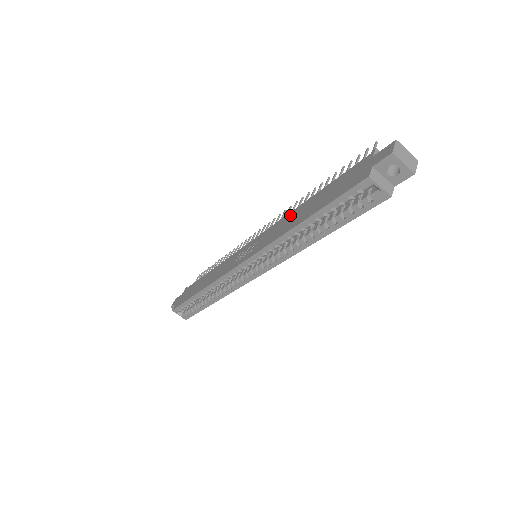
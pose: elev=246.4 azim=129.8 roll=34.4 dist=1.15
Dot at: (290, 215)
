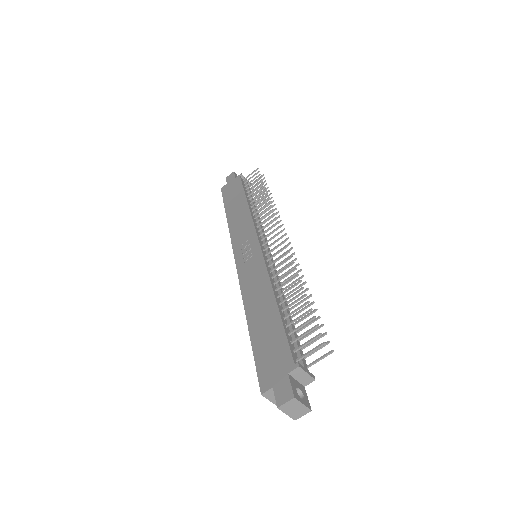
Dot at: (265, 287)
